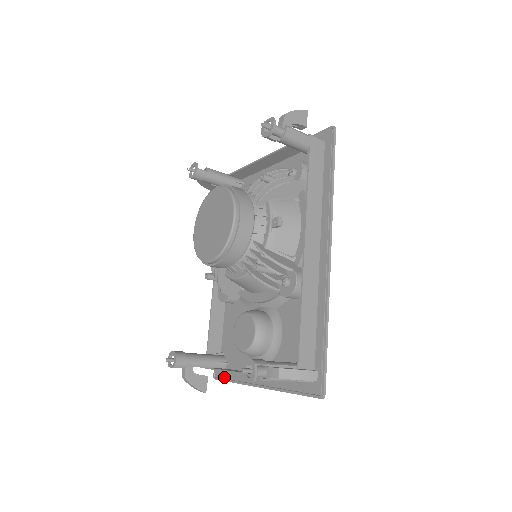
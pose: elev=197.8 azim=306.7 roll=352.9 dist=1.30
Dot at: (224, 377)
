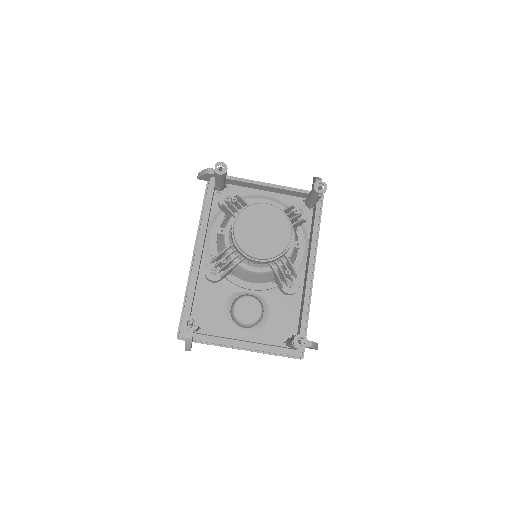
Dot at: (194, 339)
